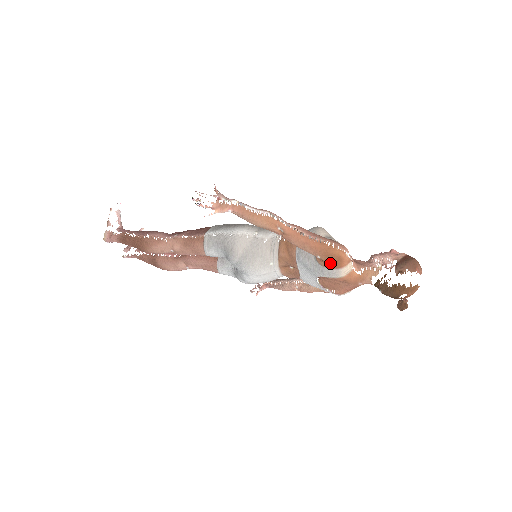
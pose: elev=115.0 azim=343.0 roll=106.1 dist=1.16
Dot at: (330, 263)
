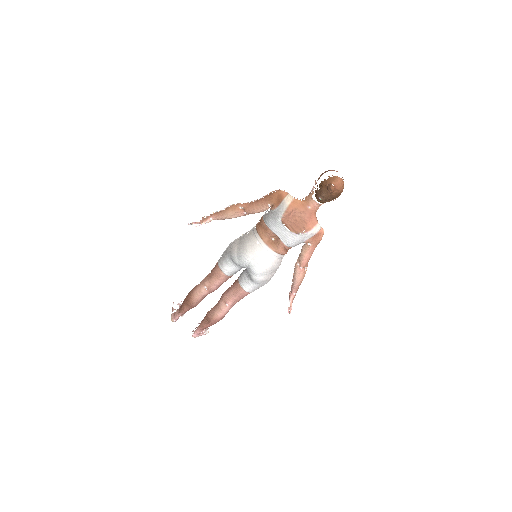
Dot at: (276, 202)
